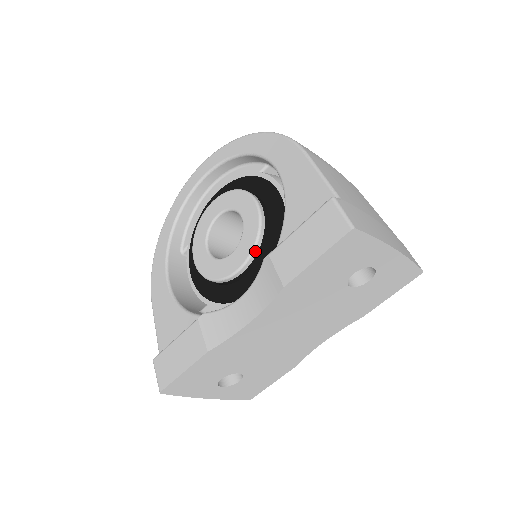
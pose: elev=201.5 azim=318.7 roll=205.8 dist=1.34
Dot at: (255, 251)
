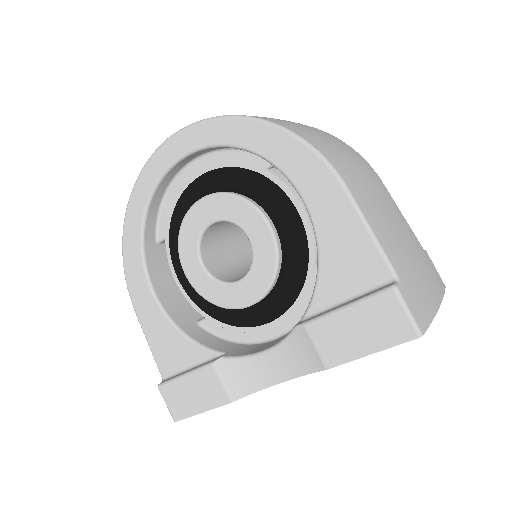
Dot at: (272, 287)
